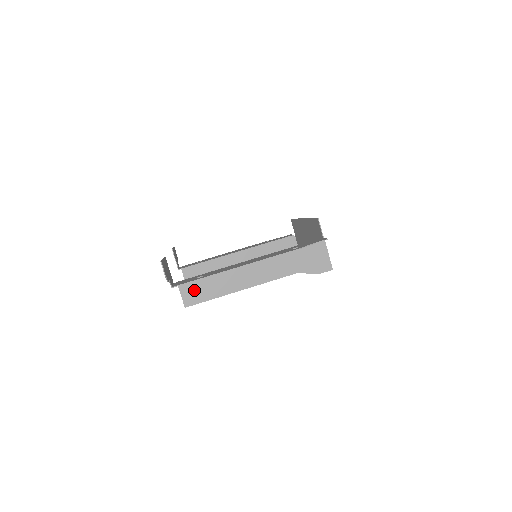
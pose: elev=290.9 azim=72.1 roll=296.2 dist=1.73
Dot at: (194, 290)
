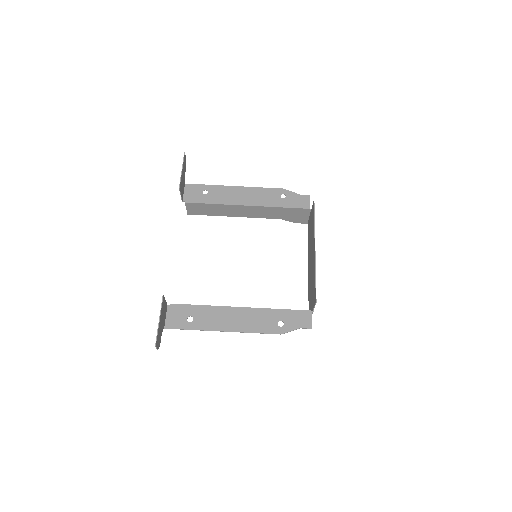
Dot at: occluded
